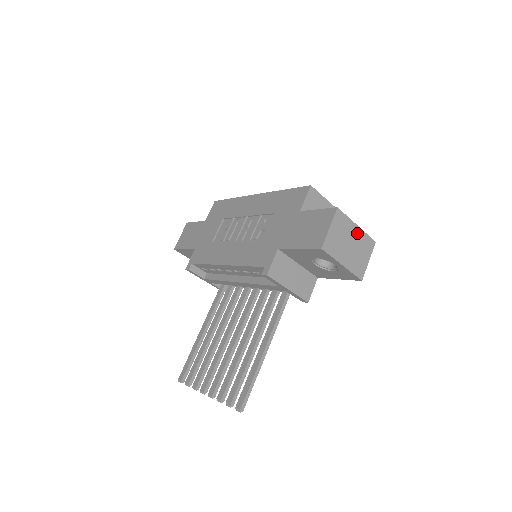
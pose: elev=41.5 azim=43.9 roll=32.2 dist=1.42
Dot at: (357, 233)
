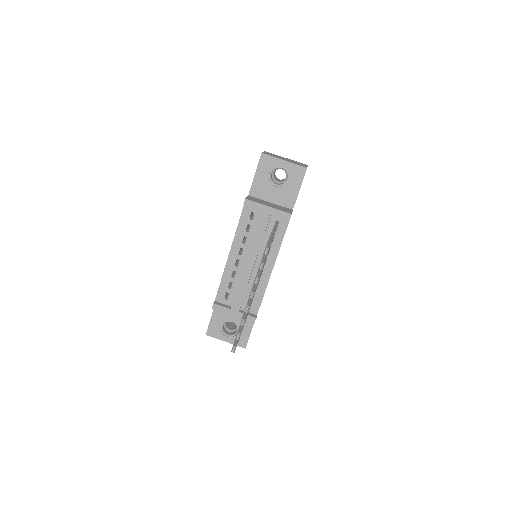
Dot at: (288, 159)
